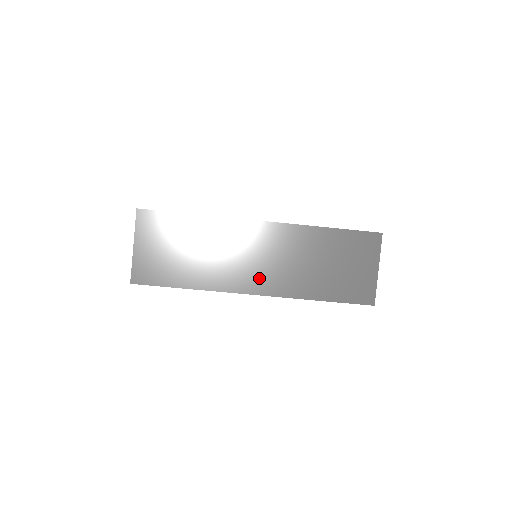
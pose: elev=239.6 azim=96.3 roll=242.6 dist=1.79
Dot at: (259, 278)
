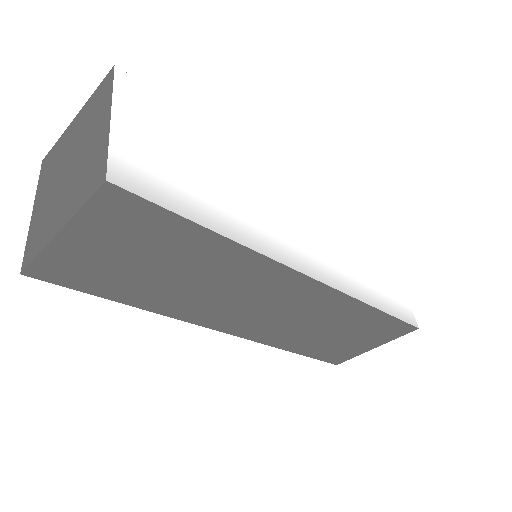
Dot at: (245, 322)
